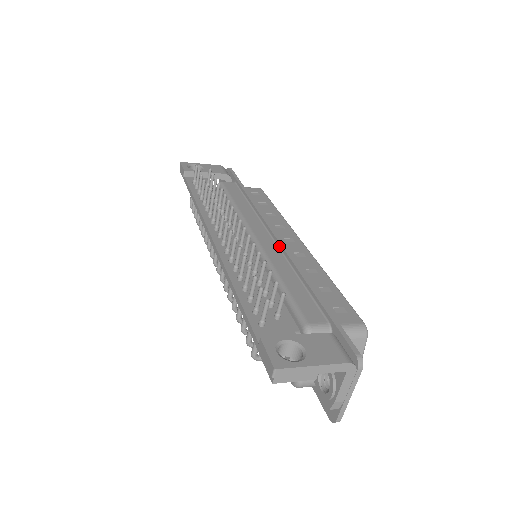
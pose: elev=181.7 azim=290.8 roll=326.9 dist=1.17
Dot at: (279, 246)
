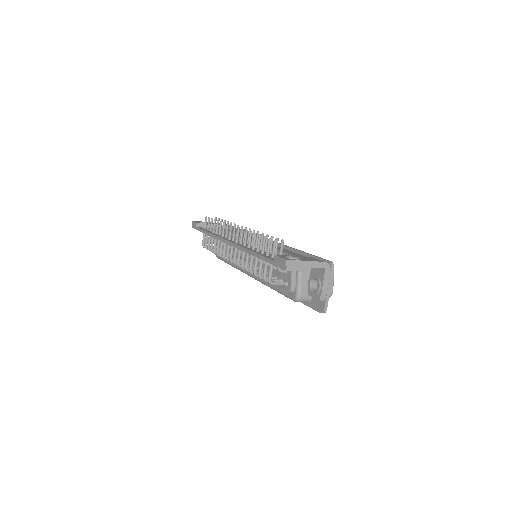
Dot at: occluded
